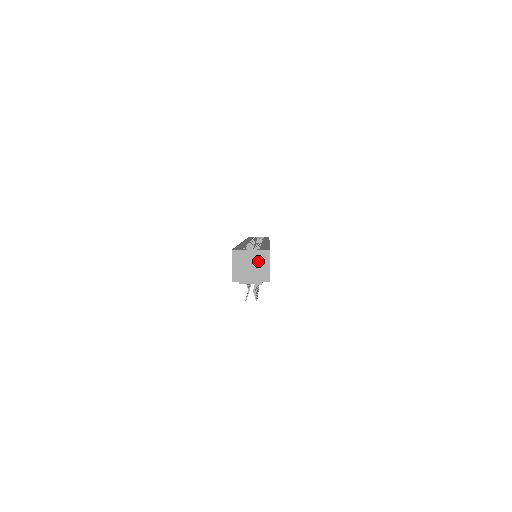
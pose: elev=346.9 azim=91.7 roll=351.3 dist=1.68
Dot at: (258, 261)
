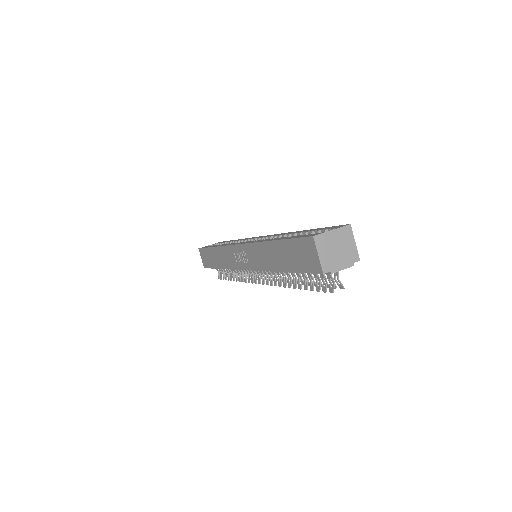
Dot at: (343, 240)
